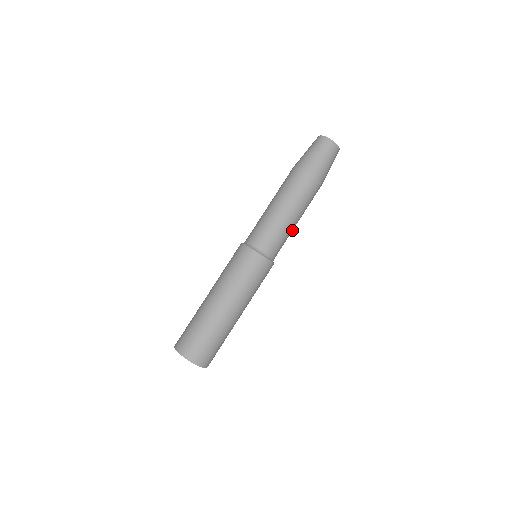
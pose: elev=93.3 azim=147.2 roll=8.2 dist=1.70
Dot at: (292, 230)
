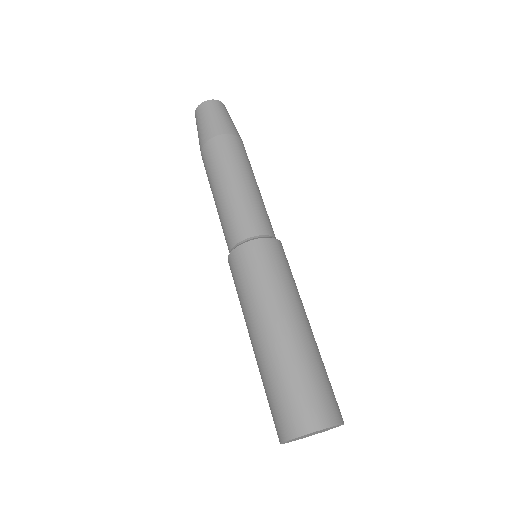
Dot at: (252, 194)
